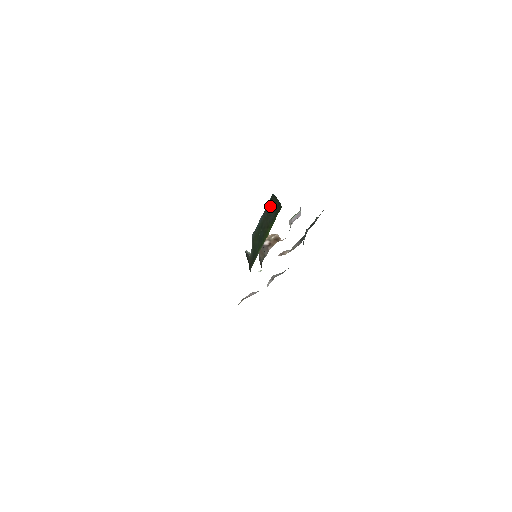
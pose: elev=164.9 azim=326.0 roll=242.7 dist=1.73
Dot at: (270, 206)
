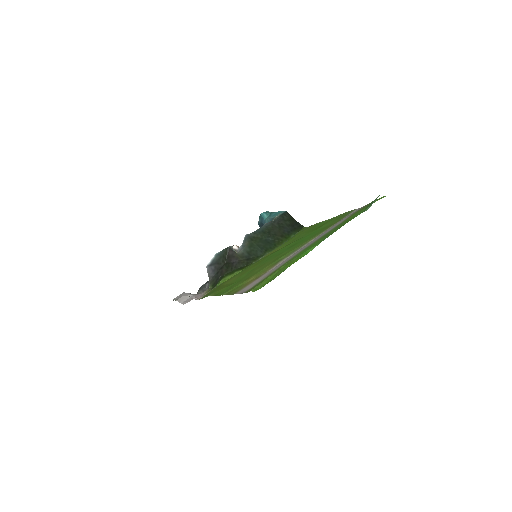
Dot at: (283, 220)
